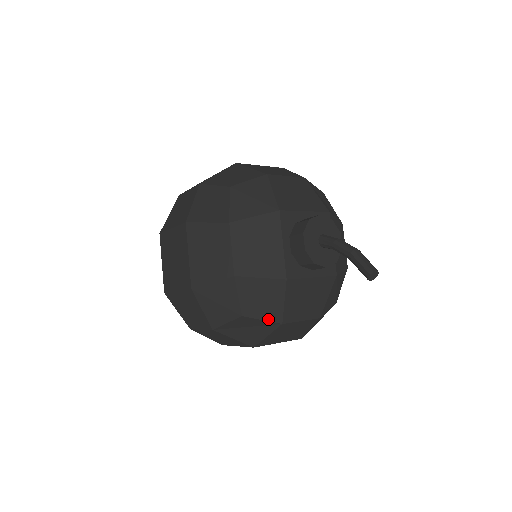
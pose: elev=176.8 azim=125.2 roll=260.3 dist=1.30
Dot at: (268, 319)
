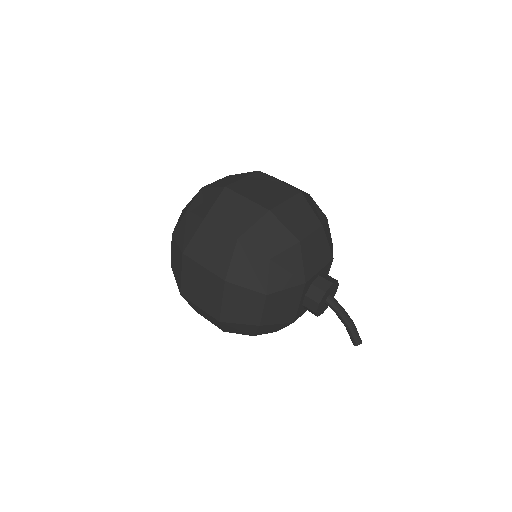
Dot at: occluded
